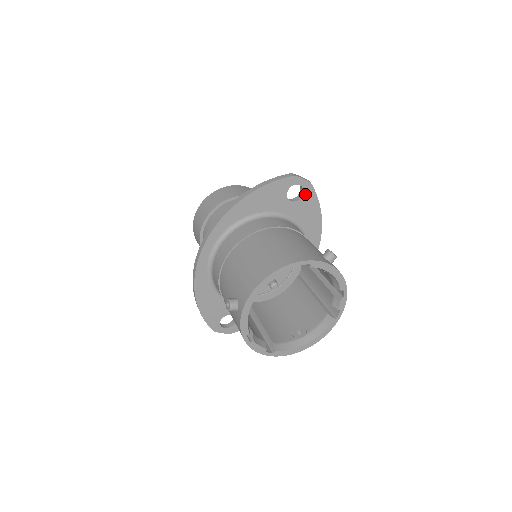
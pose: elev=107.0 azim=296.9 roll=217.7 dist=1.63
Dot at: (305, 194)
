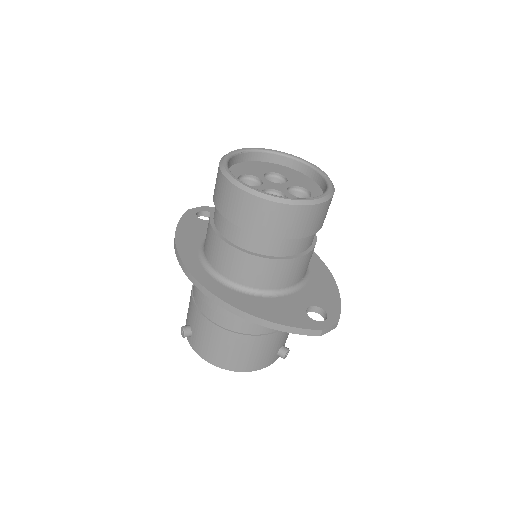
Dot at: occluded
